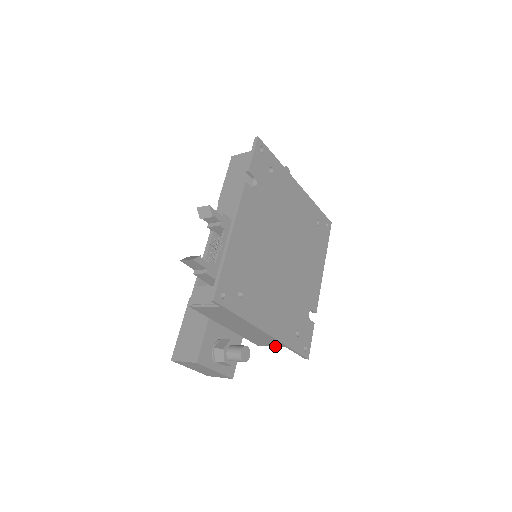
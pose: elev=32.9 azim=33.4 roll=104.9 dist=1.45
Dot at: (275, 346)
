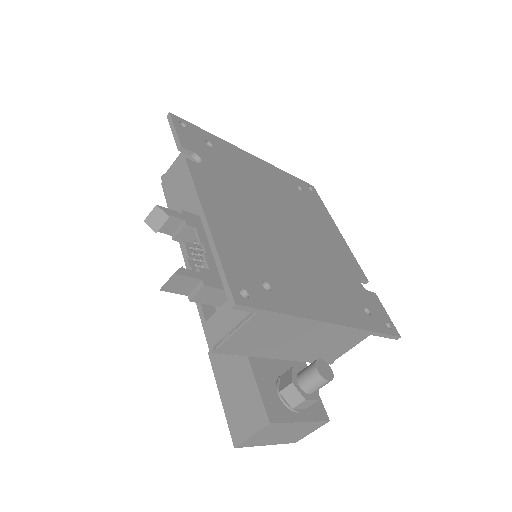
Dot at: (351, 348)
